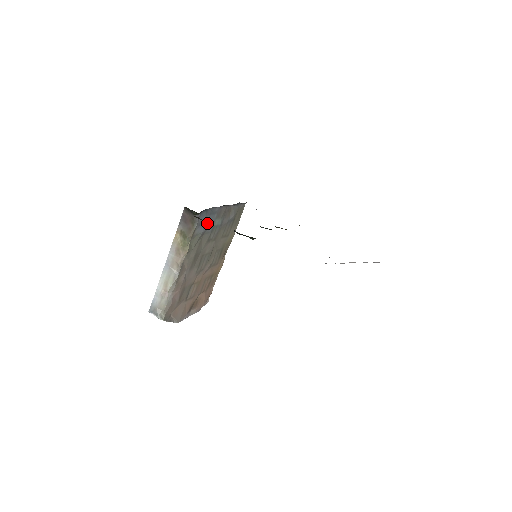
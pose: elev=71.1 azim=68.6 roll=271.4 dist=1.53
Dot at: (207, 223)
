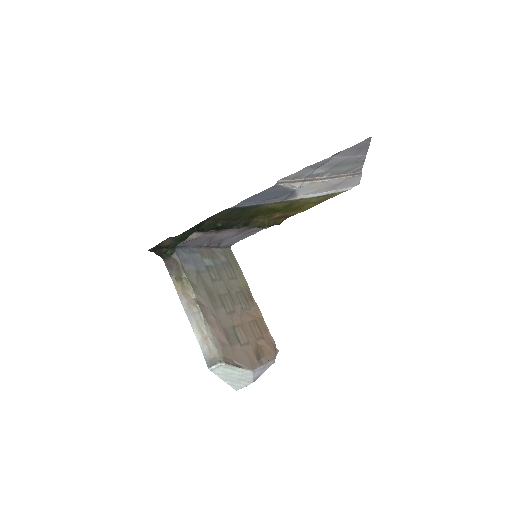
Dot at: (194, 262)
